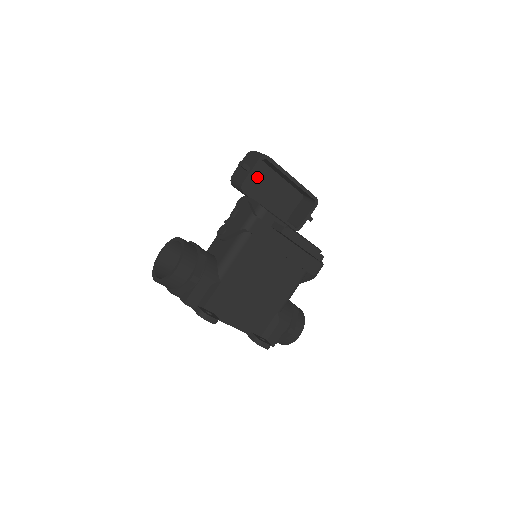
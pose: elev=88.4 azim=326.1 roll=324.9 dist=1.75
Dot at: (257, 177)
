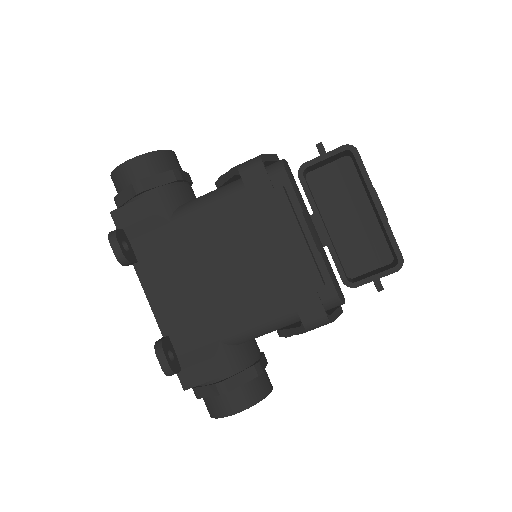
Dot at: (340, 190)
